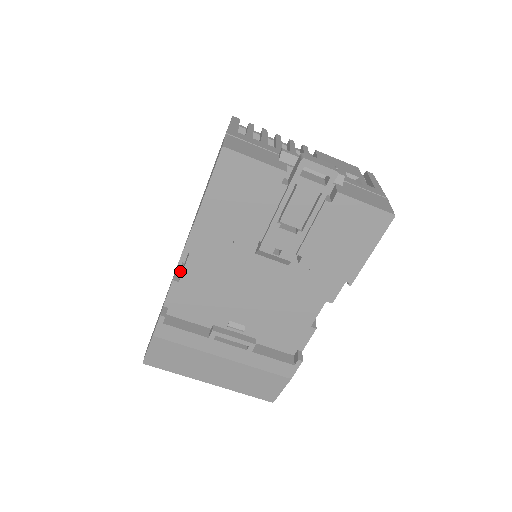
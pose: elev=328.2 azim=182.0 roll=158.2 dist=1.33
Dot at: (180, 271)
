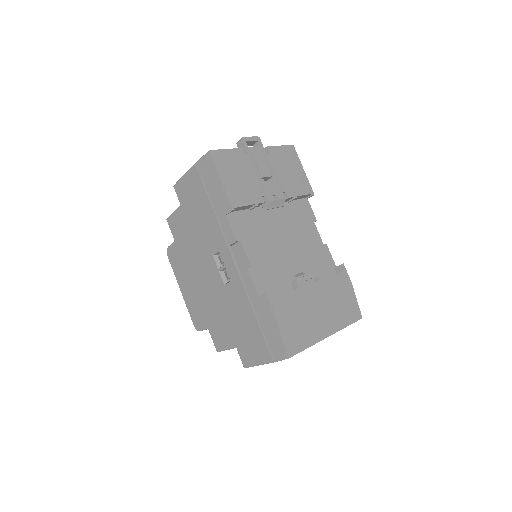
Dot at: (241, 272)
